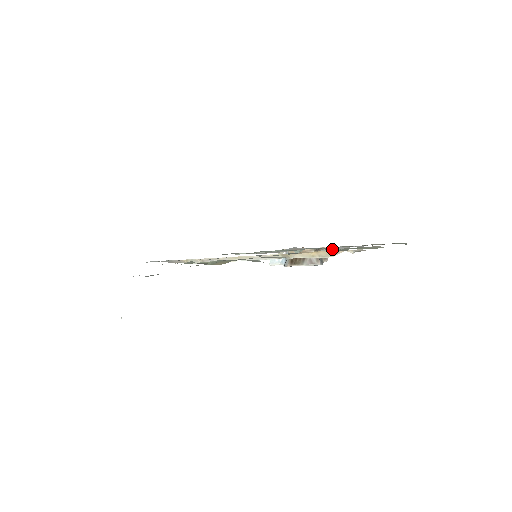
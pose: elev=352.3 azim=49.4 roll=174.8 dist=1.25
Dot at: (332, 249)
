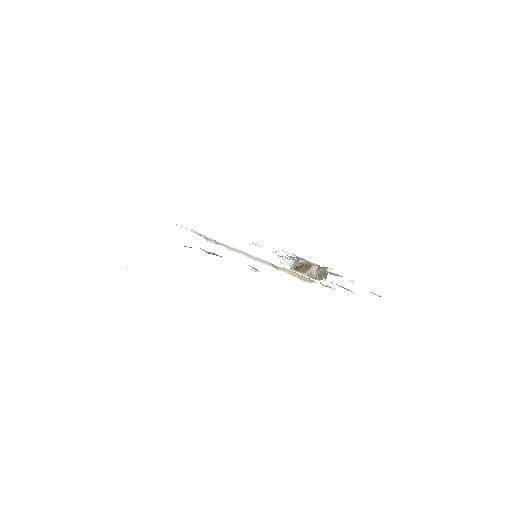
Dot at: (315, 276)
